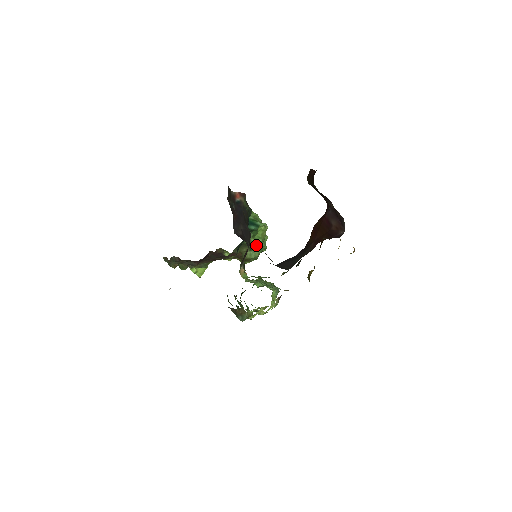
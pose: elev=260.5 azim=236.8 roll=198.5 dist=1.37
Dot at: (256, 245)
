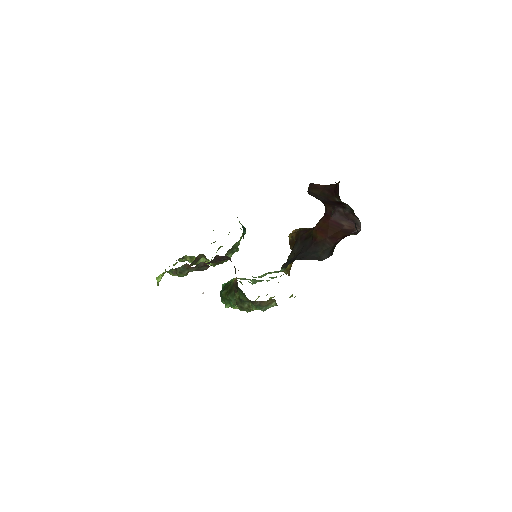
Dot at: (236, 248)
